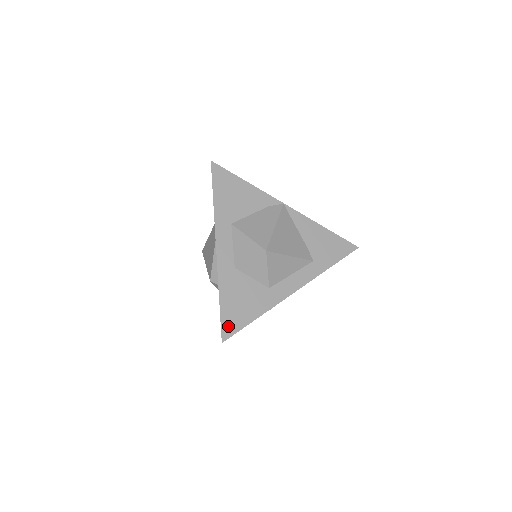
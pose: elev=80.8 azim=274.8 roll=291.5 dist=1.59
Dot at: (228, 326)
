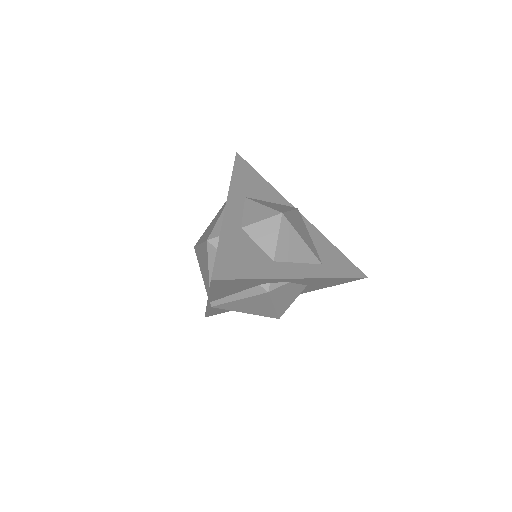
Dot at: (222, 269)
